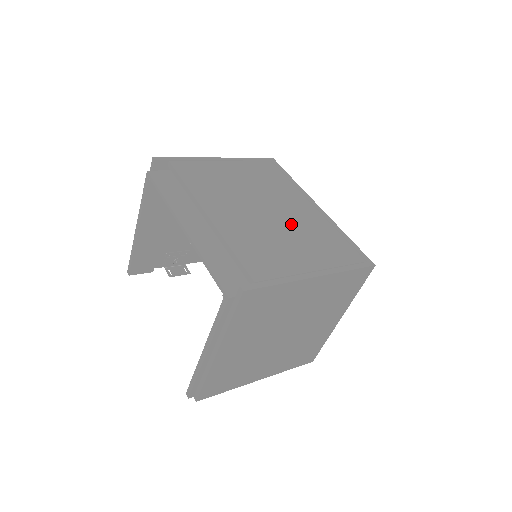
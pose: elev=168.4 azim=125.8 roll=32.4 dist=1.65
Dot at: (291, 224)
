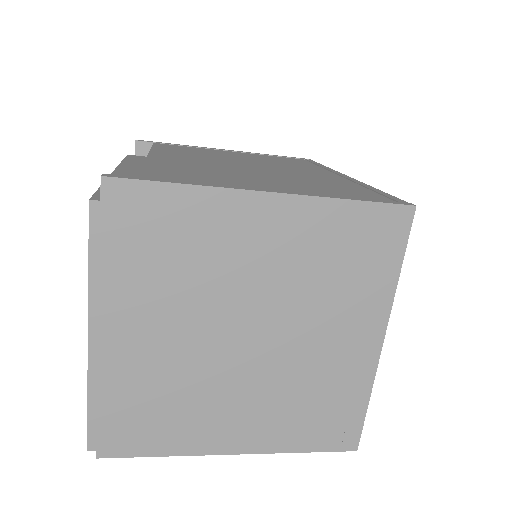
Dot at: (279, 173)
